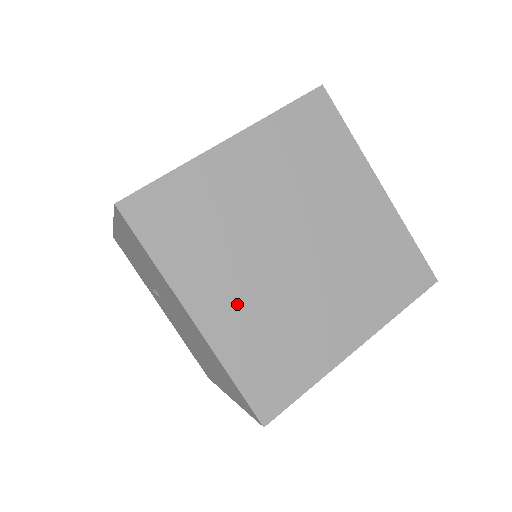
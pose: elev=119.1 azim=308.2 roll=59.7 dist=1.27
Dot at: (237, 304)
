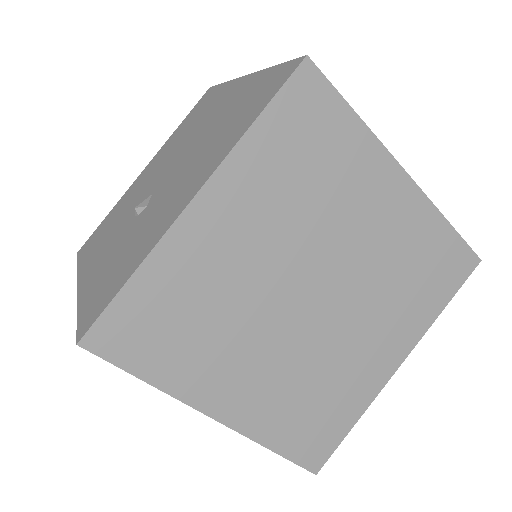
Dot at: (260, 384)
